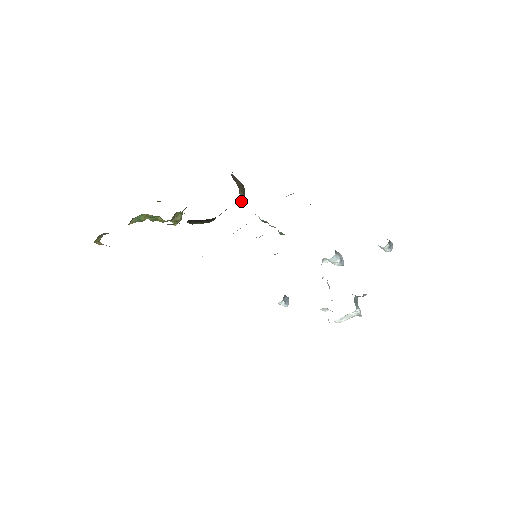
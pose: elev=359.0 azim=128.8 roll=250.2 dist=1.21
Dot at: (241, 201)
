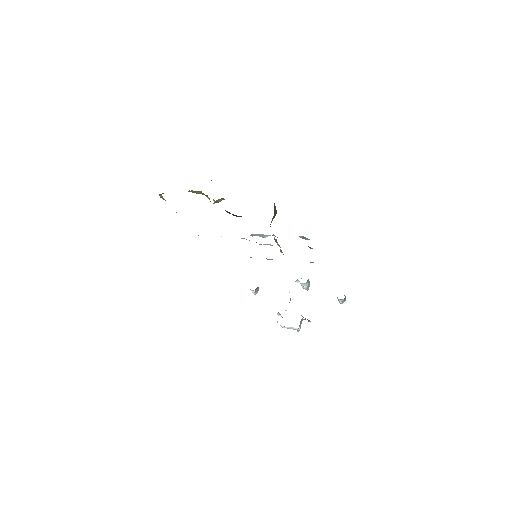
Dot at: (270, 224)
